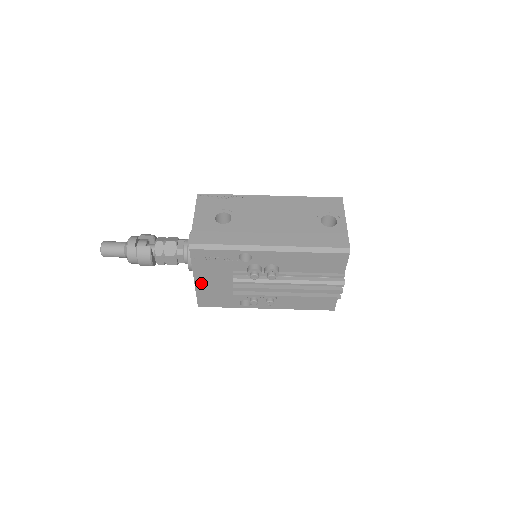
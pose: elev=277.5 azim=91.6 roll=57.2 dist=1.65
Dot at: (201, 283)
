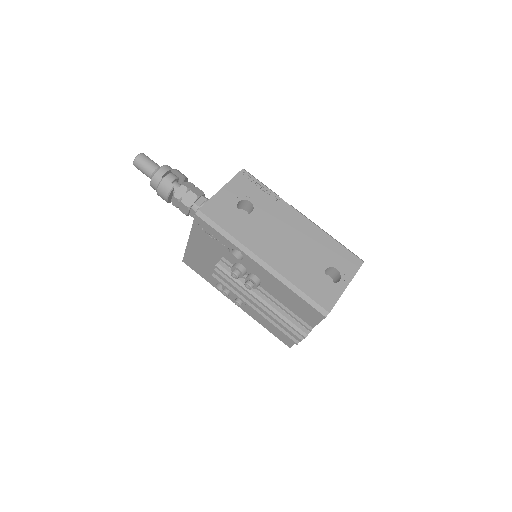
Dot at: (193, 246)
